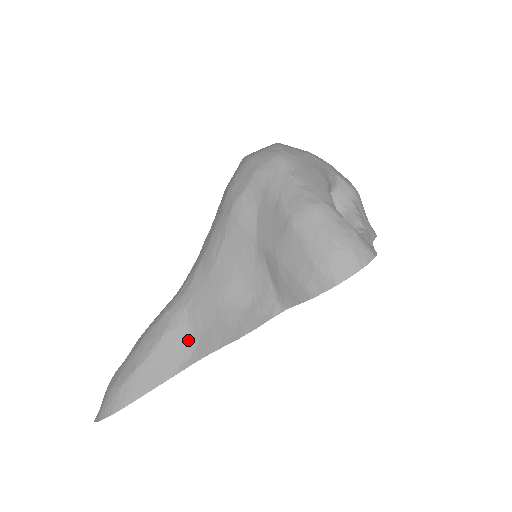
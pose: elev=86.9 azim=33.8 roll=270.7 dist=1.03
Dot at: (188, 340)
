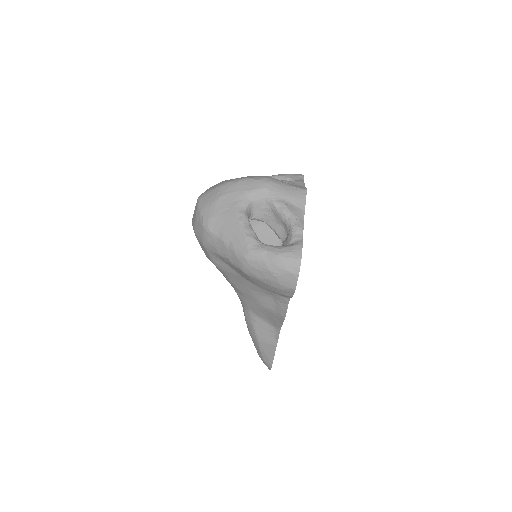
Dot at: (267, 324)
